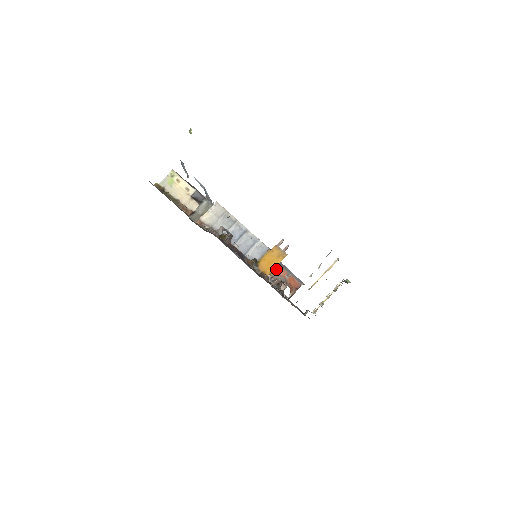
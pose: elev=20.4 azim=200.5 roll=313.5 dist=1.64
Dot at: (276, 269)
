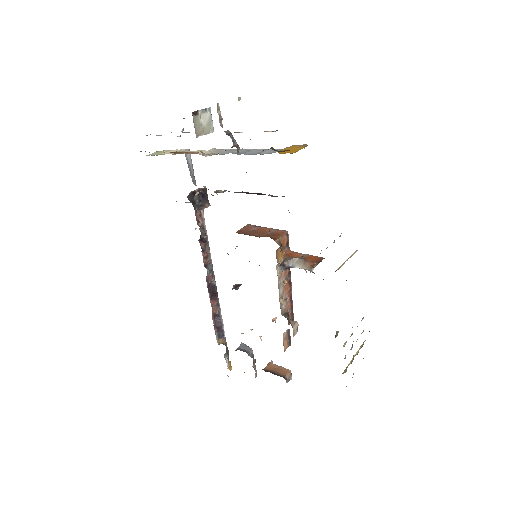
Dot at: (286, 254)
